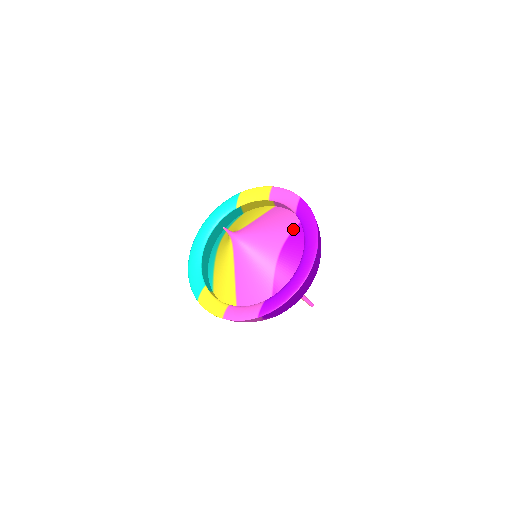
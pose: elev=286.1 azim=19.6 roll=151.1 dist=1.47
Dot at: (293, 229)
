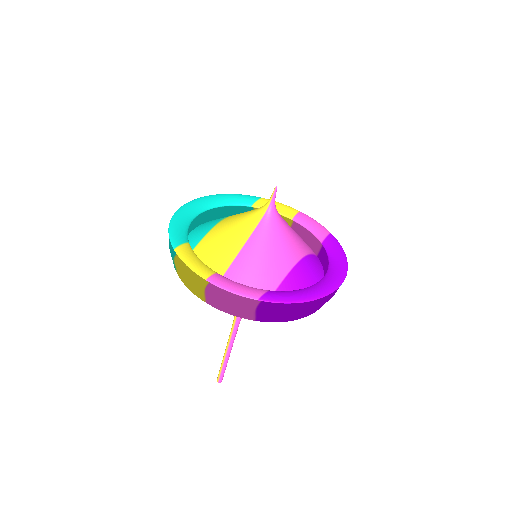
Dot at: (313, 253)
